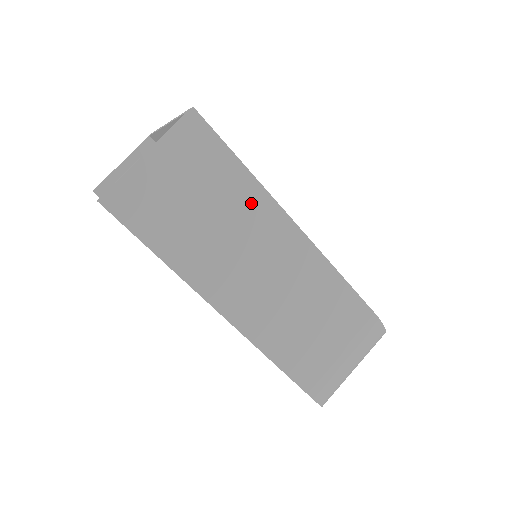
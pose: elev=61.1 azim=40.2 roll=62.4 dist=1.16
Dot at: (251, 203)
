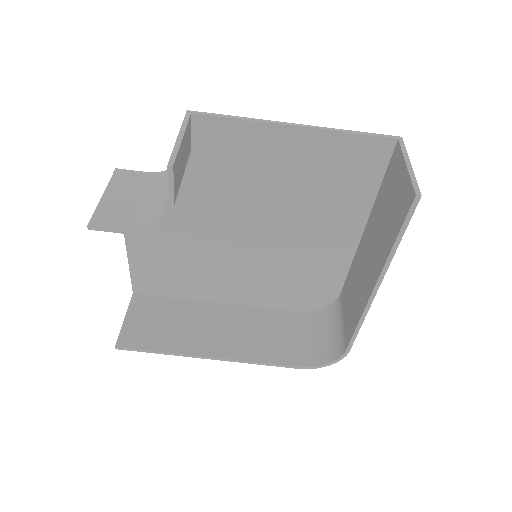
Dot at: occluded
